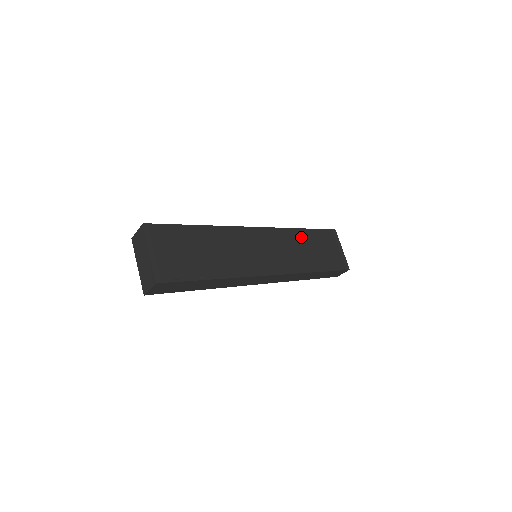
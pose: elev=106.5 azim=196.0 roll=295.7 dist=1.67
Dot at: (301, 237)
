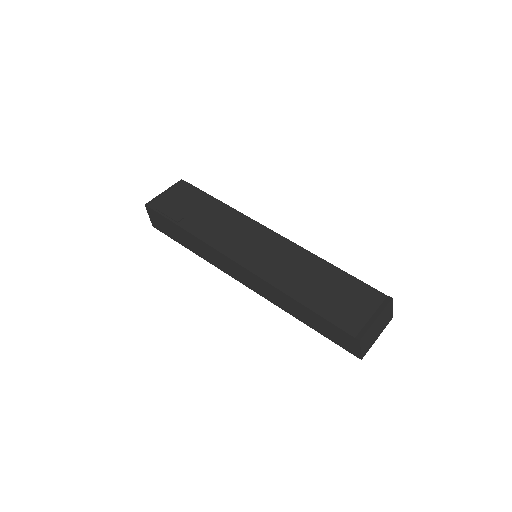
Dot at: (320, 268)
